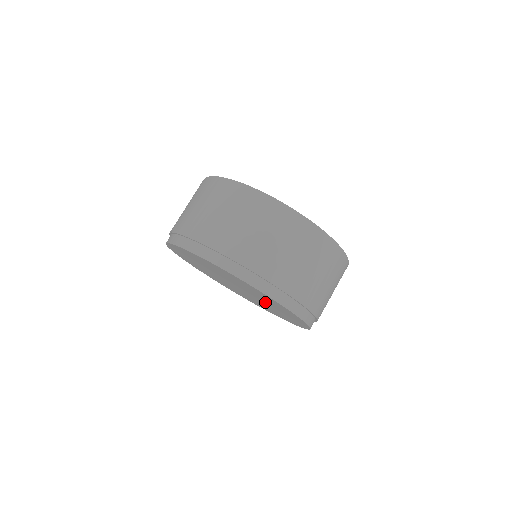
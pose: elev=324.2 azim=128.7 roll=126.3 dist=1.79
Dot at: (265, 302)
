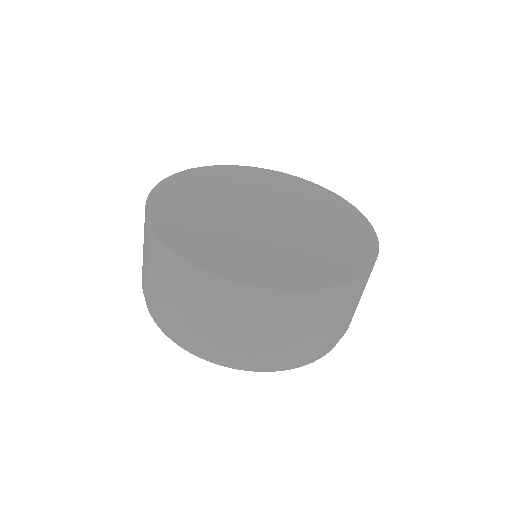
Dot at: occluded
